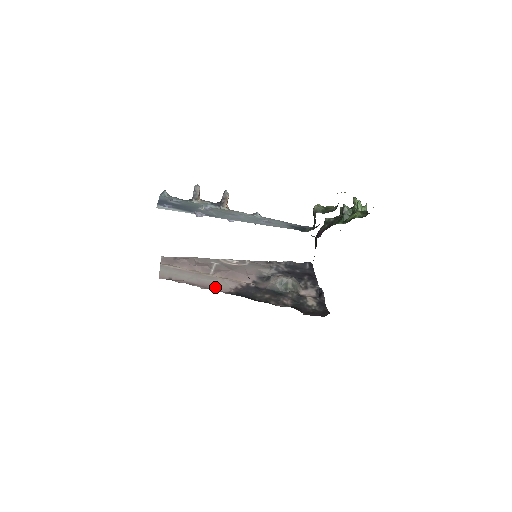
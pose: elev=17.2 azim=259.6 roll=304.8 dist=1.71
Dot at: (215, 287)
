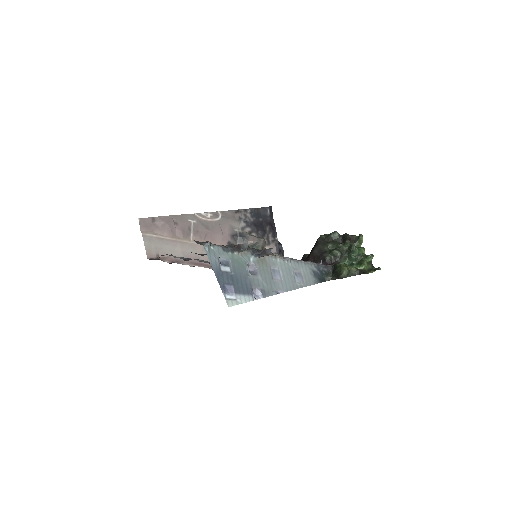
Dot at: occluded
